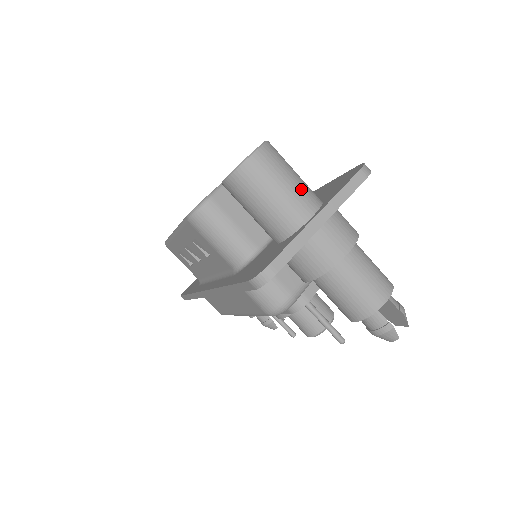
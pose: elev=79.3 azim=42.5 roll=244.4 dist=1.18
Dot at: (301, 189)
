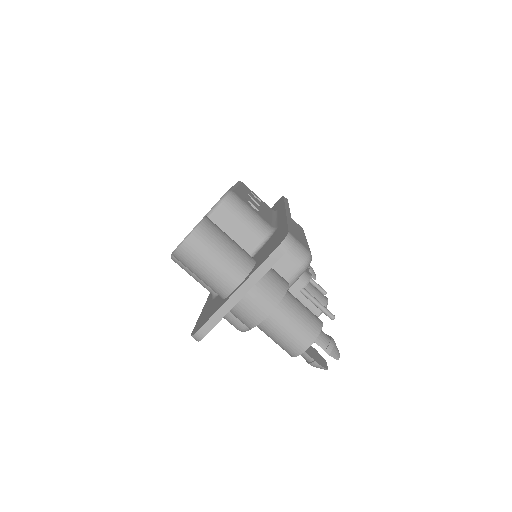
Dot at: (227, 265)
